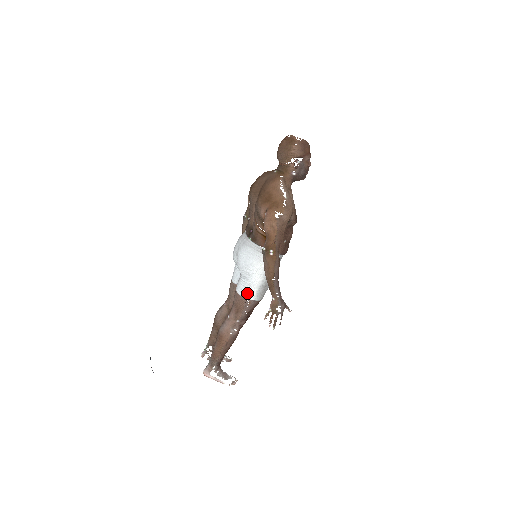
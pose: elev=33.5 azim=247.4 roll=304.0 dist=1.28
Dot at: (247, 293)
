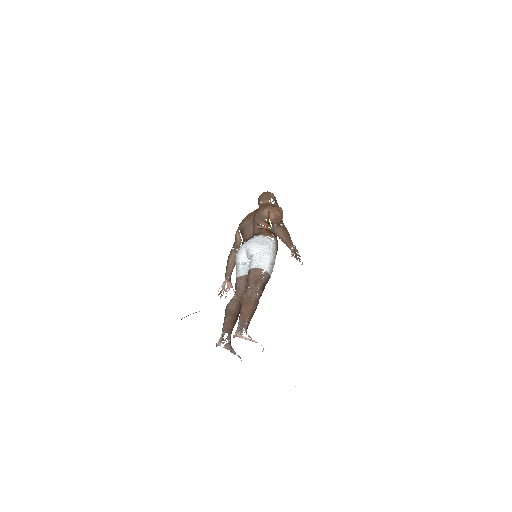
Dot at: (263, 265)
